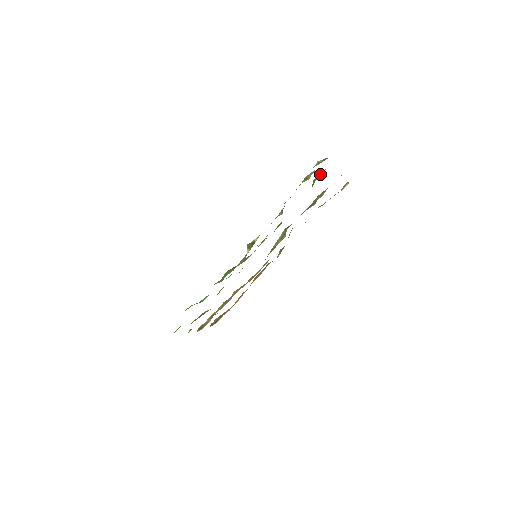
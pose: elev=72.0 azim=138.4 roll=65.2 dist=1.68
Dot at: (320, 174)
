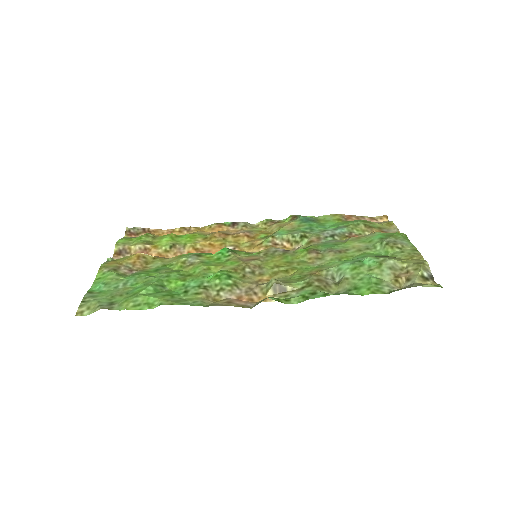
Dot at: (398, 249)
